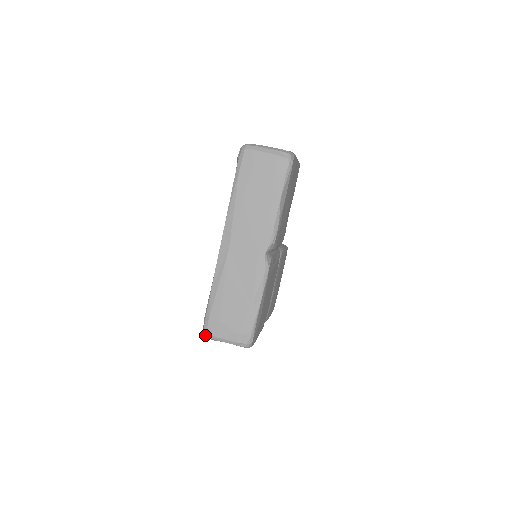
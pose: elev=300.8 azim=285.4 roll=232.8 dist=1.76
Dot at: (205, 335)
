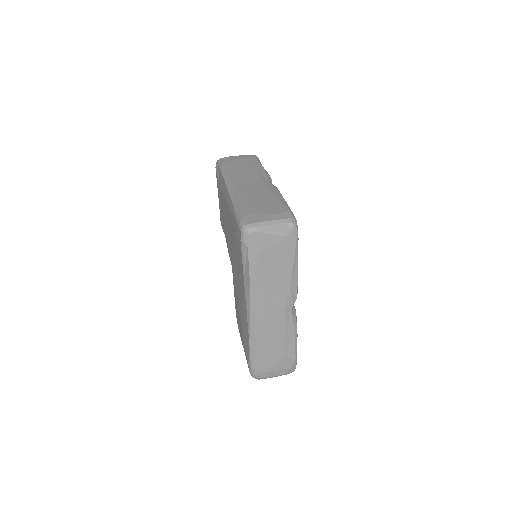
Dot at: (245, 228)
